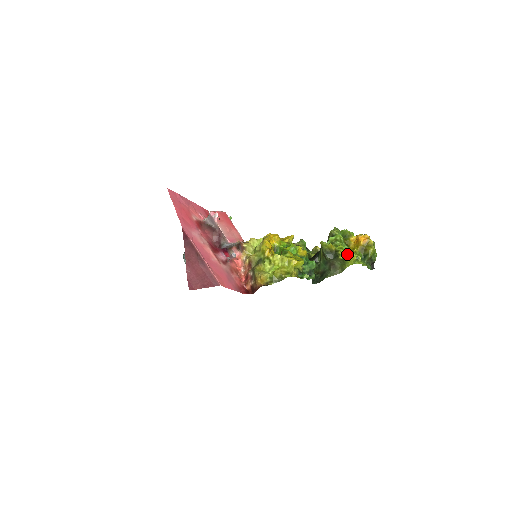
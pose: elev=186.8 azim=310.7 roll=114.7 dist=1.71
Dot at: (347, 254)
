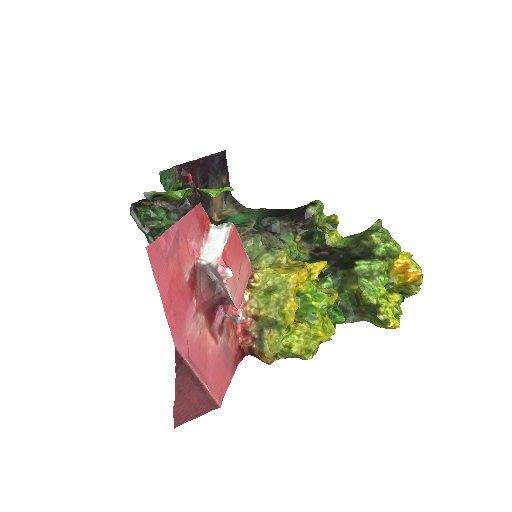
Dot at: (390, 317)
